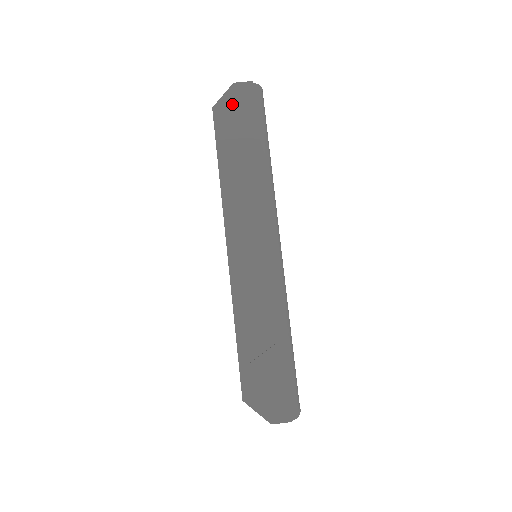
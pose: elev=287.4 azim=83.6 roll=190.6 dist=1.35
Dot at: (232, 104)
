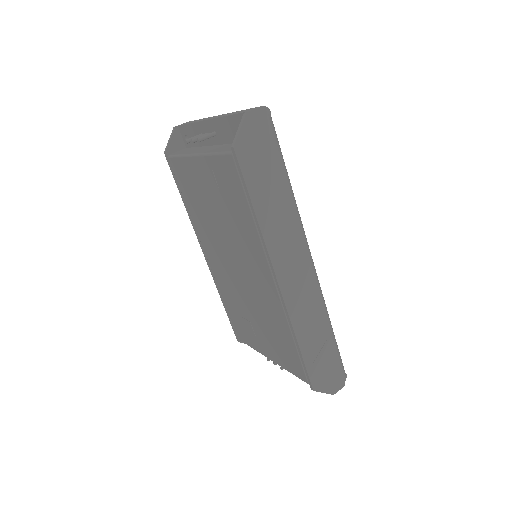
Dot at: (251, 138)
